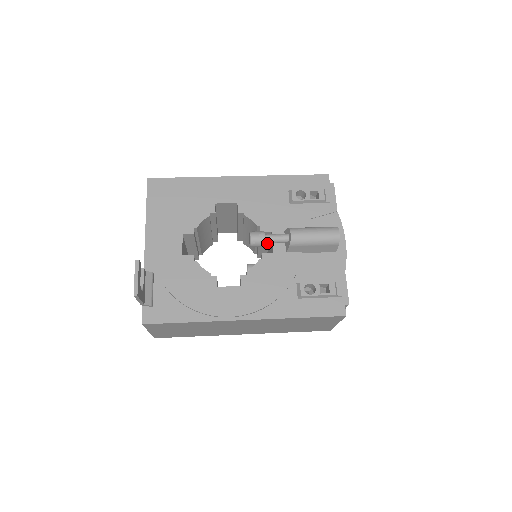
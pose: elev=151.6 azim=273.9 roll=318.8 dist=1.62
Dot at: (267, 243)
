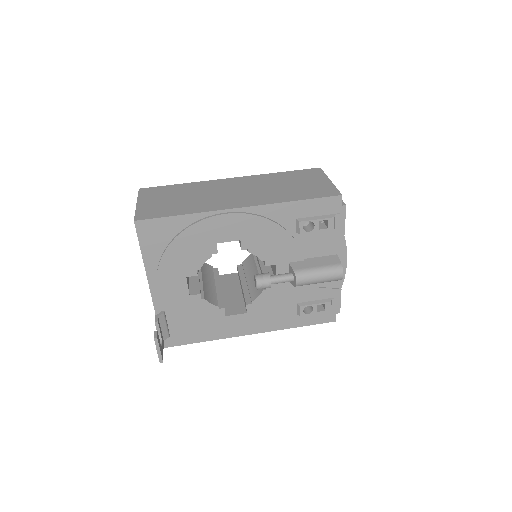
Dot at: occluded
